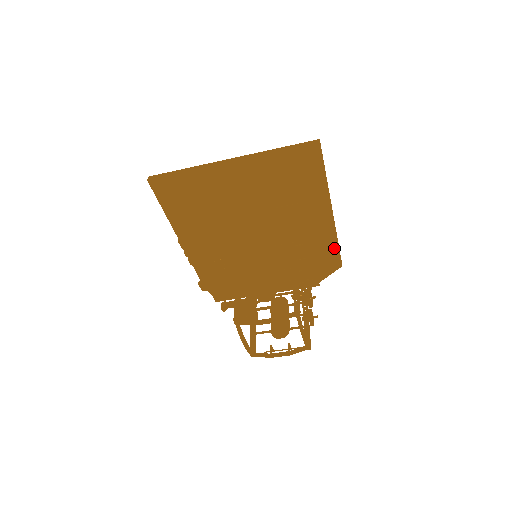
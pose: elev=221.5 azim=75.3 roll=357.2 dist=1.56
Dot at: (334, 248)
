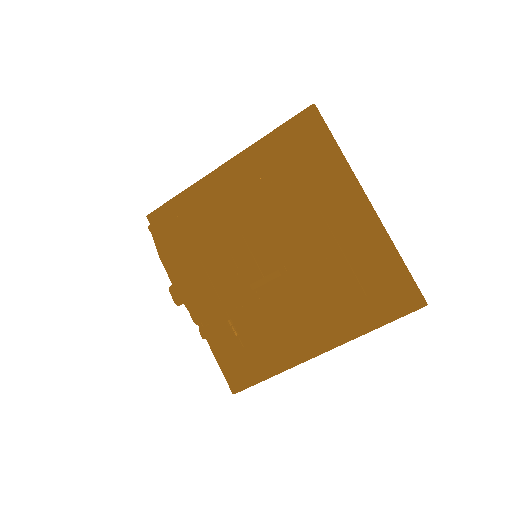
Dot at: (392, 259)
